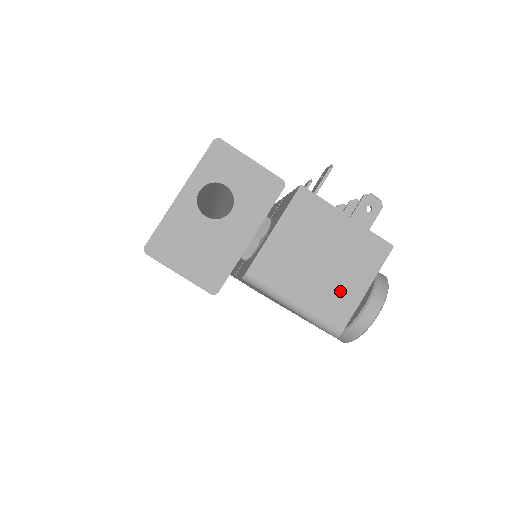
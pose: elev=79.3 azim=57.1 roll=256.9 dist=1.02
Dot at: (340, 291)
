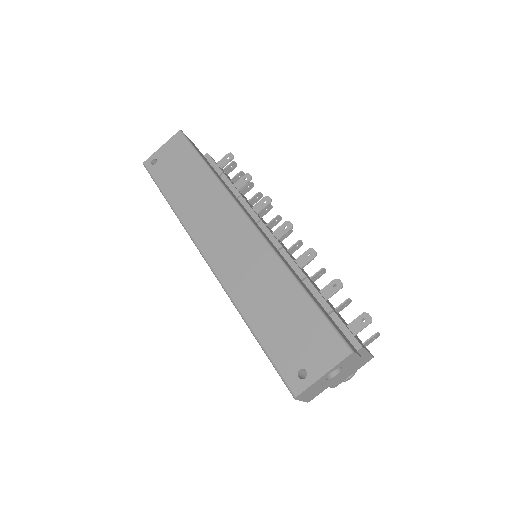
Dot at: (345, 376)
